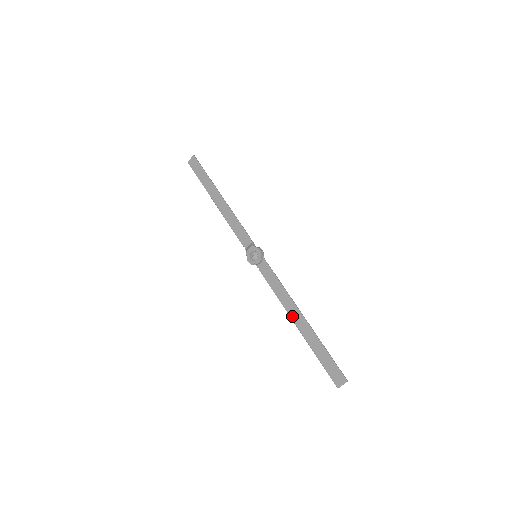
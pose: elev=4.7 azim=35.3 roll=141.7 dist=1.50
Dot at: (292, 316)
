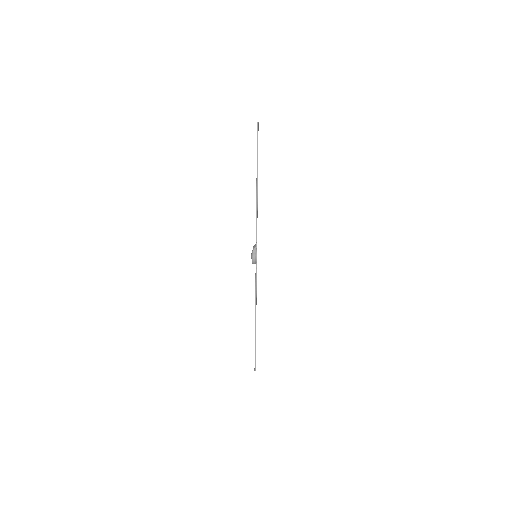
Dot at: occluded
